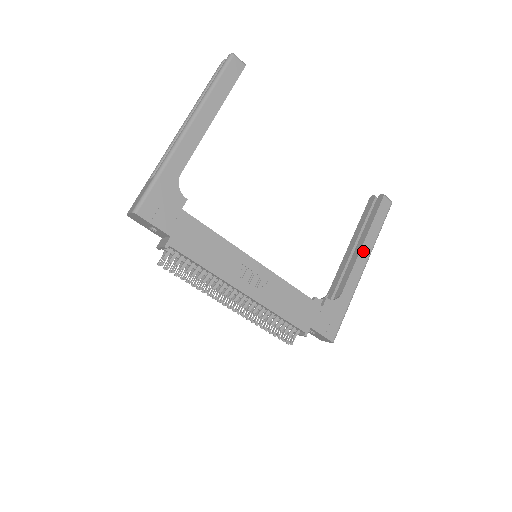
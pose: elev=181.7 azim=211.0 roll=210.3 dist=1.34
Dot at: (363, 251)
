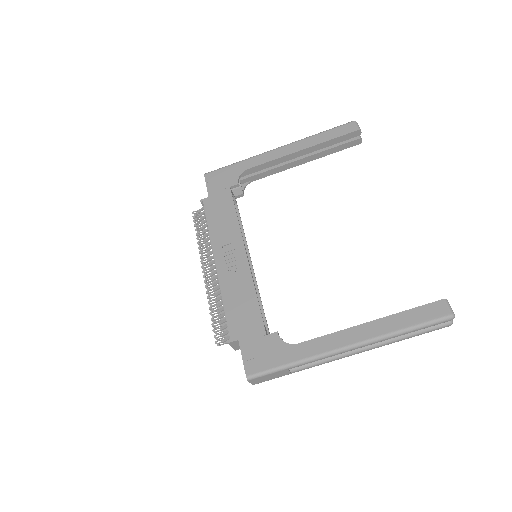
Dot at: (361, 329)
